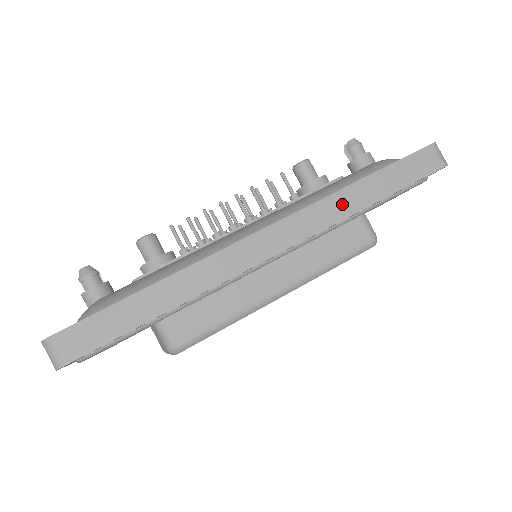
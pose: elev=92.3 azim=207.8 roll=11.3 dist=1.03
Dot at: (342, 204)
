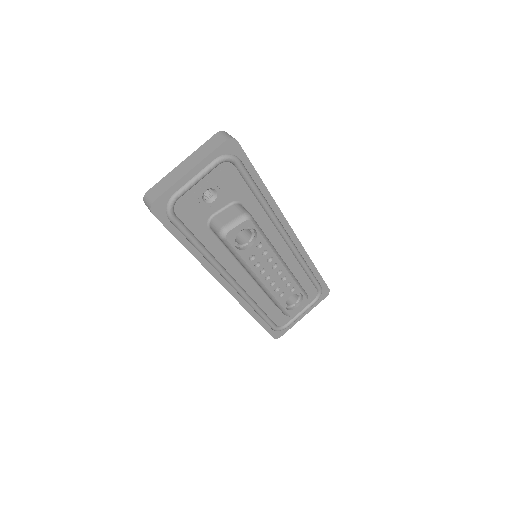
Dot at: occluded
